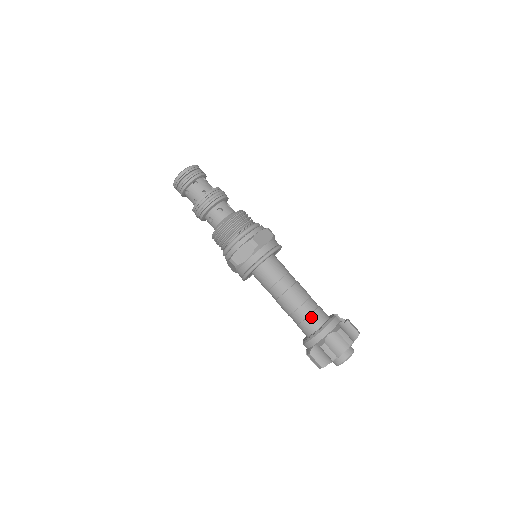
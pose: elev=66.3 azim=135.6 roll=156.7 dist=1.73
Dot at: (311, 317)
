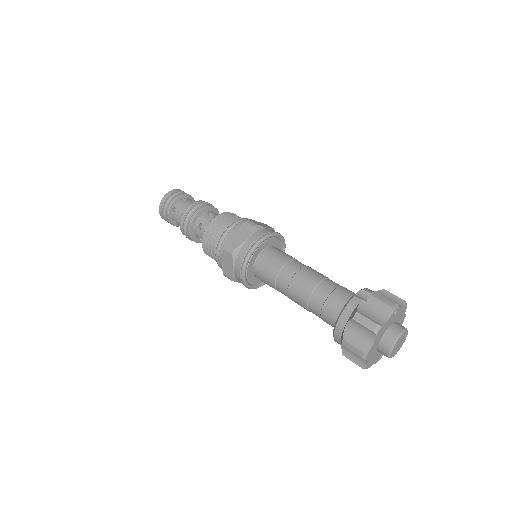
Dot at: (325, 308)
